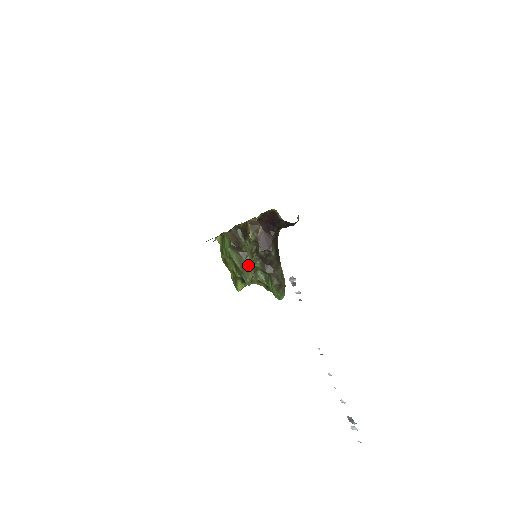
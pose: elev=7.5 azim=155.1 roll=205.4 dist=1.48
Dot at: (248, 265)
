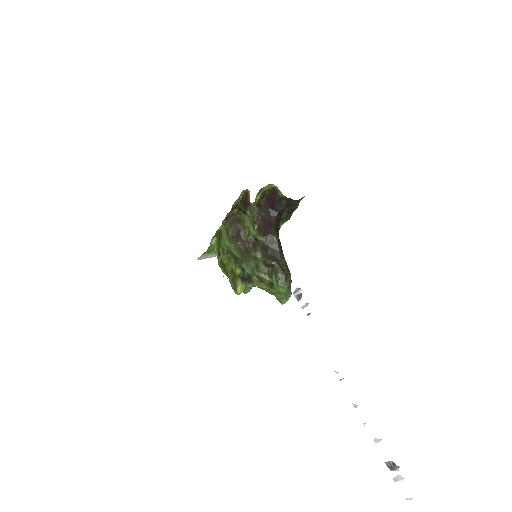
Dot at: (249, 255)
